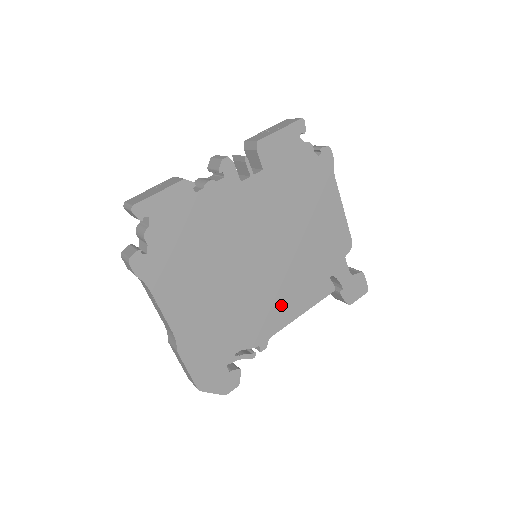
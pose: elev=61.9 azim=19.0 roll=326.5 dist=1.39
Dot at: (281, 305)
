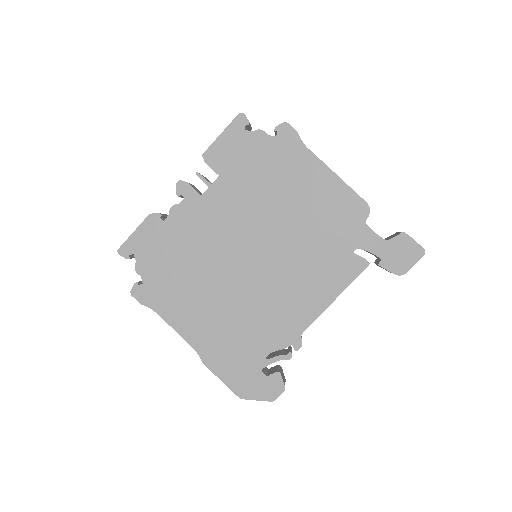
Dot at: (300, 297)
